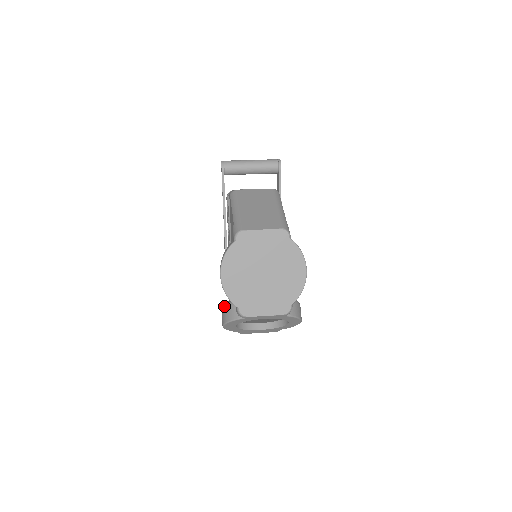
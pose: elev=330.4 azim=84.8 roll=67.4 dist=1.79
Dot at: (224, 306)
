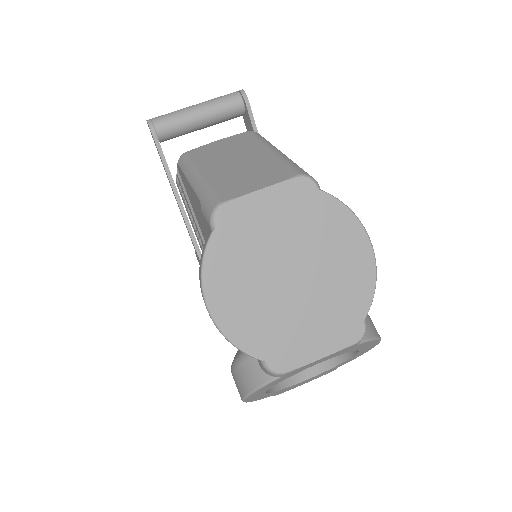
Dot at: (233, 363)
